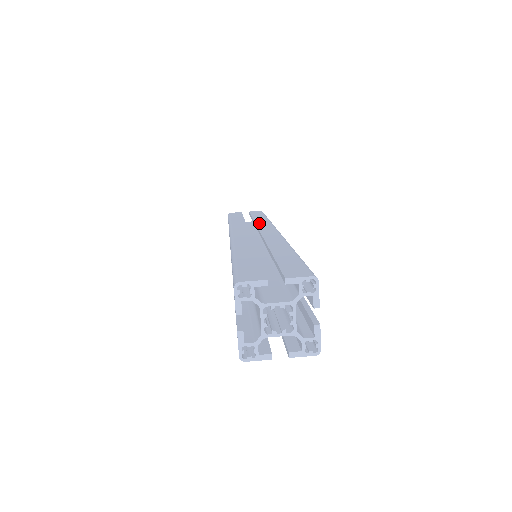
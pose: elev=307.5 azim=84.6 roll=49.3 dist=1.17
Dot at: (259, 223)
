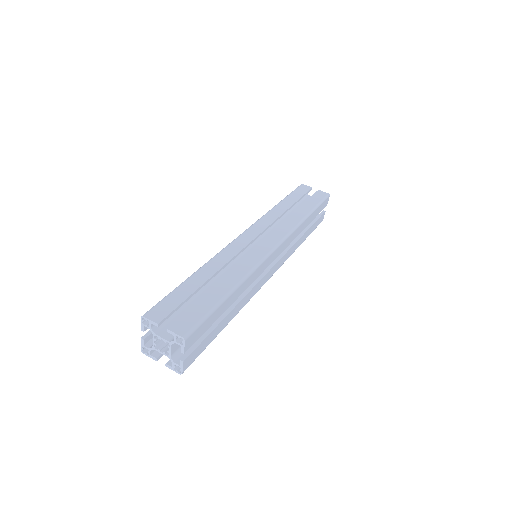
Dot at: (285, 224)
